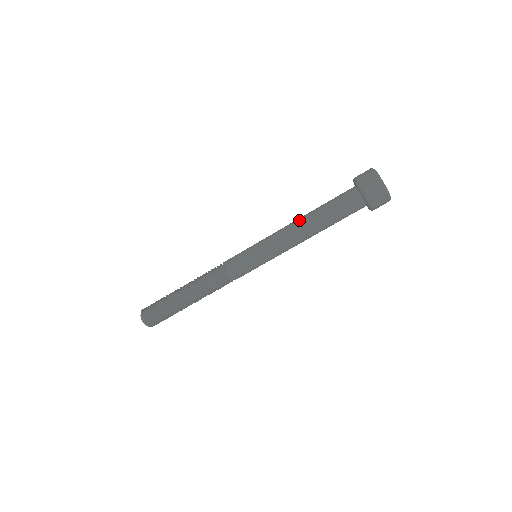
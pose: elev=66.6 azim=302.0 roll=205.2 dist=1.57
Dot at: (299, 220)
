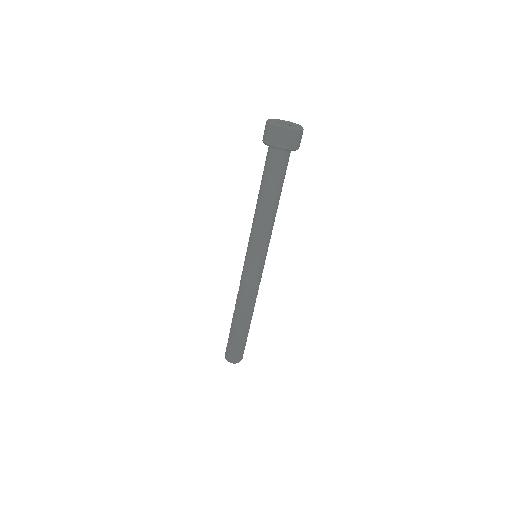
Dot at: (262, 210)
